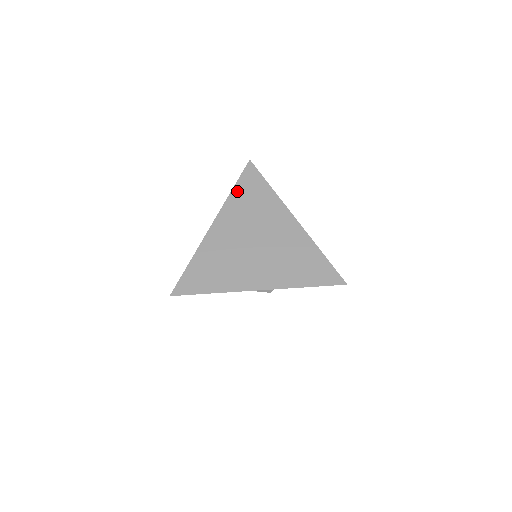
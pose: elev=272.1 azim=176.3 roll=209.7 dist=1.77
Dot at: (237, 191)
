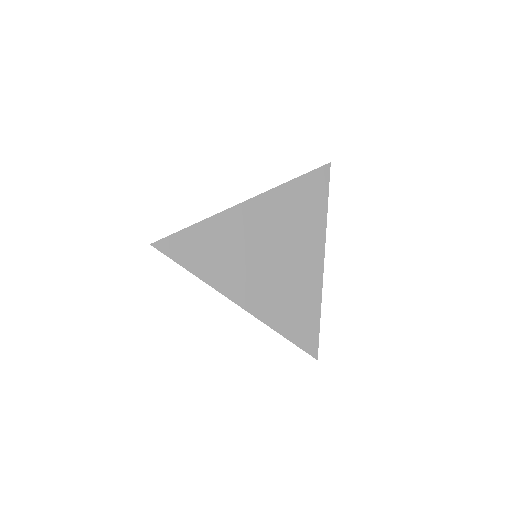
Dot at: (296, 185)
